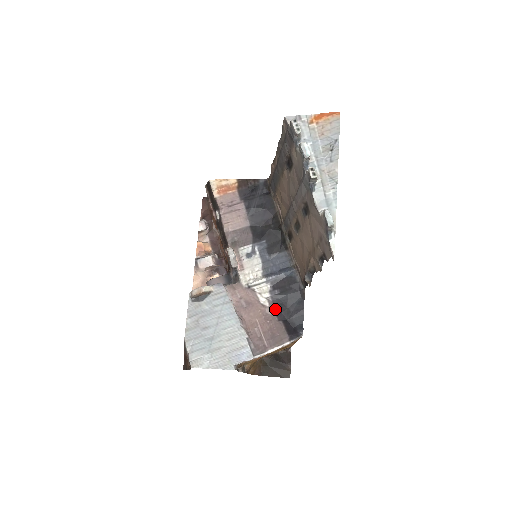
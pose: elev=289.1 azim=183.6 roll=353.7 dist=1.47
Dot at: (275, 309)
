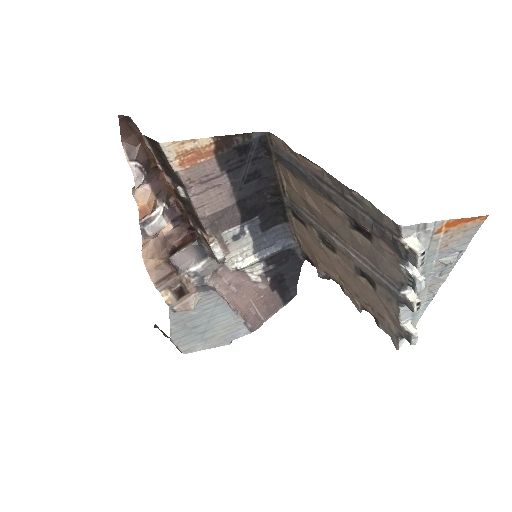
Dot at: (269, 282)
